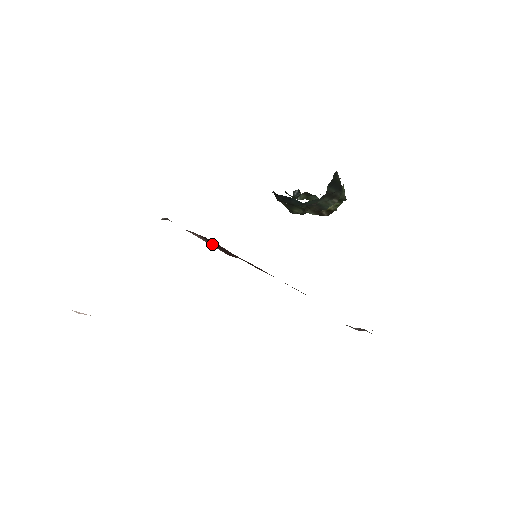
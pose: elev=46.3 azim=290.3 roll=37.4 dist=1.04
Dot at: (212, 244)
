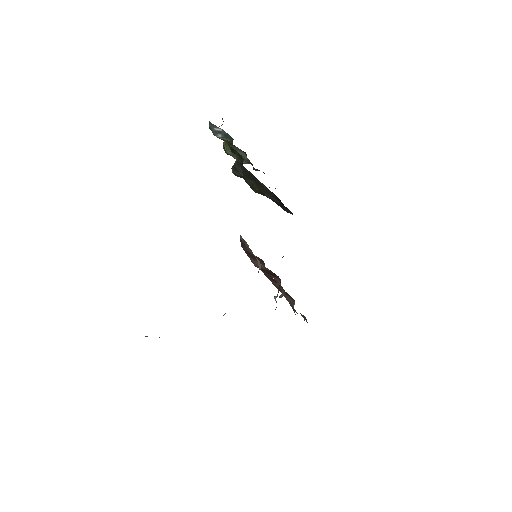
Dot at: (263, 268)
